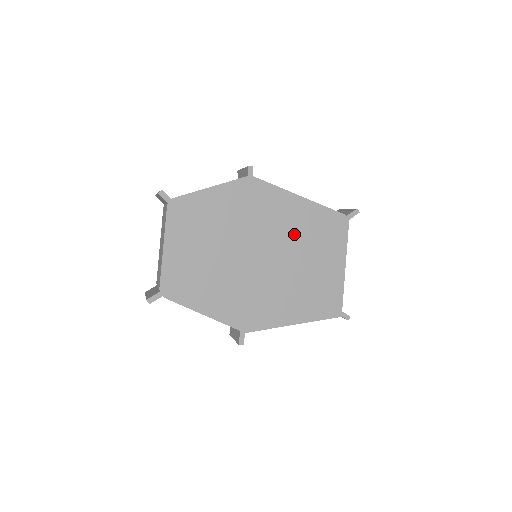
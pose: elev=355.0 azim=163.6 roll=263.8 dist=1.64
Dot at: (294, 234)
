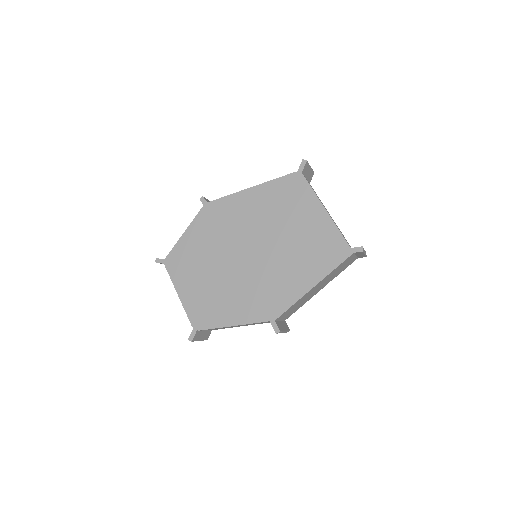
Dot at: (264, 218)
